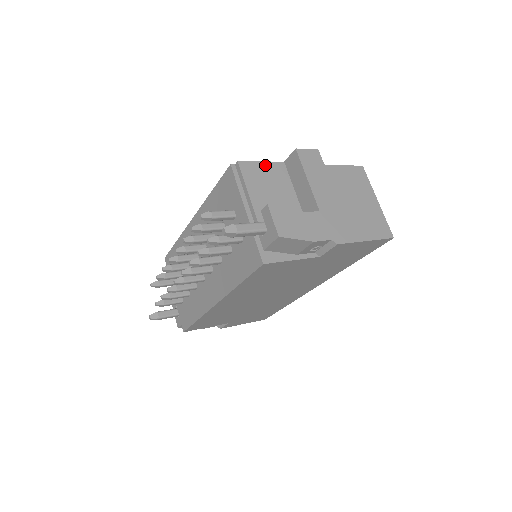
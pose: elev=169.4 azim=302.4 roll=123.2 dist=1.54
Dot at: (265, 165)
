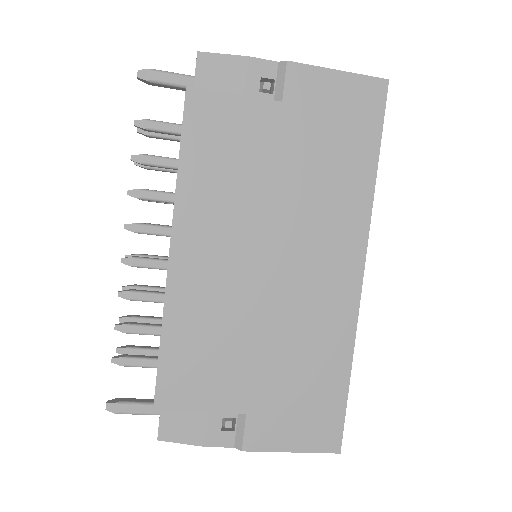
Dot at: occluded
